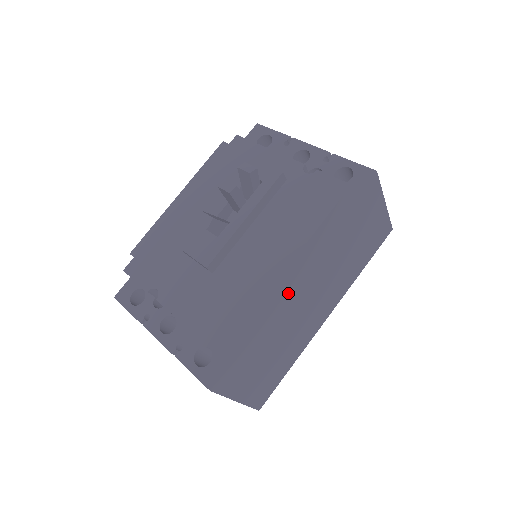
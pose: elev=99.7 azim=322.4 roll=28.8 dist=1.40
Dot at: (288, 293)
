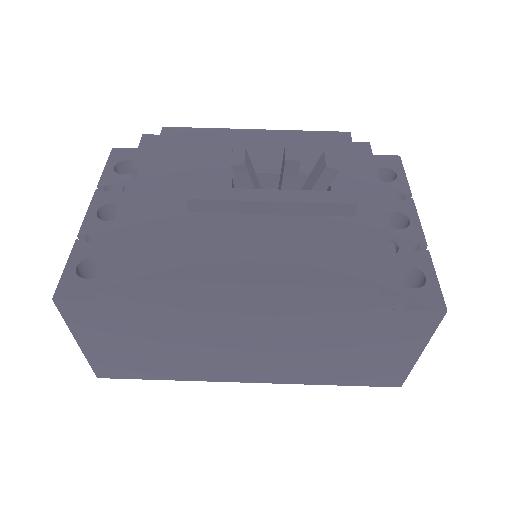
Dot at: (224, 309)
